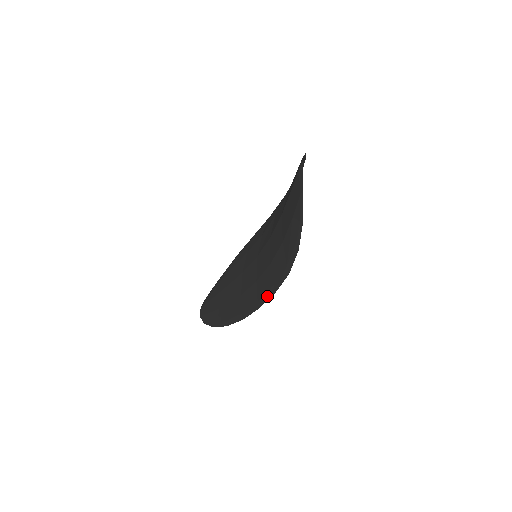
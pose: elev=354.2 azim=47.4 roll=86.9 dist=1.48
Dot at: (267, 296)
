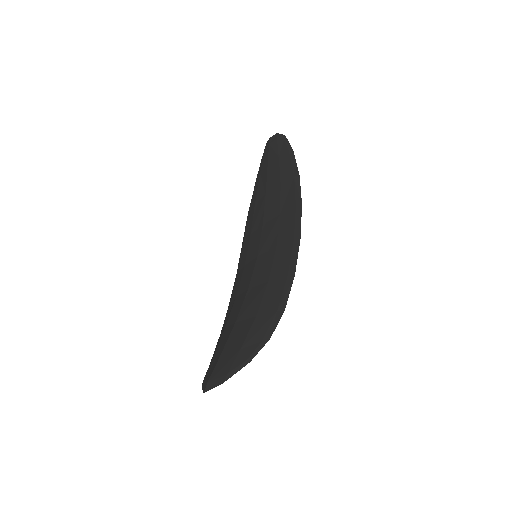
Dot at: (232, 292)
